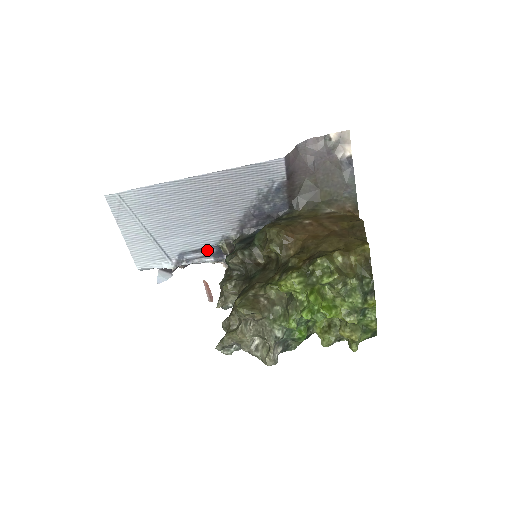
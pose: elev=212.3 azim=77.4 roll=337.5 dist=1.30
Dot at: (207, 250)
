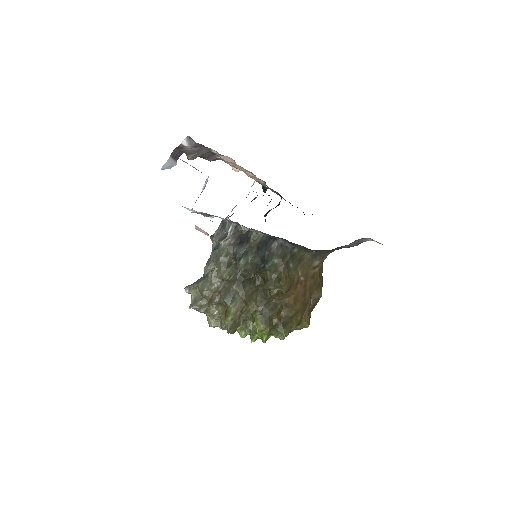
Dot at: occluded
